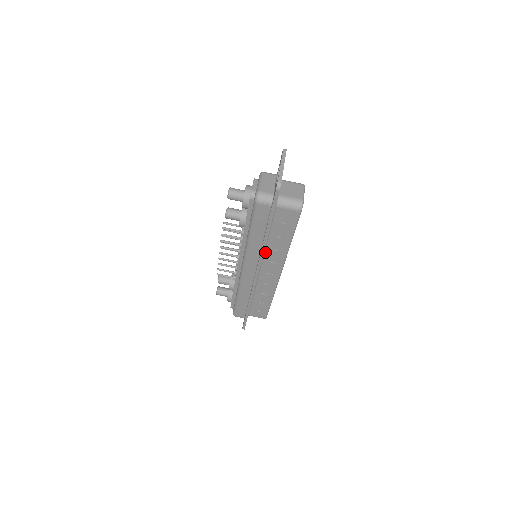
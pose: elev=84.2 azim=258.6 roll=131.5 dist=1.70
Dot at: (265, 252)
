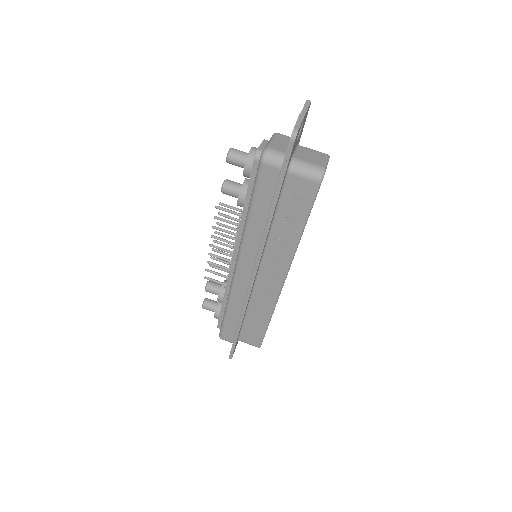
Dot at: (267, 245)
